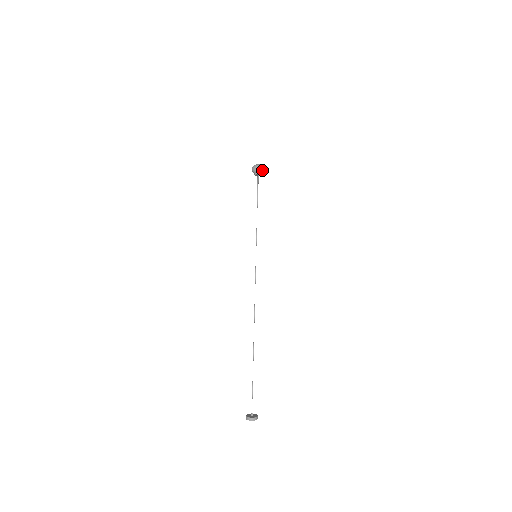
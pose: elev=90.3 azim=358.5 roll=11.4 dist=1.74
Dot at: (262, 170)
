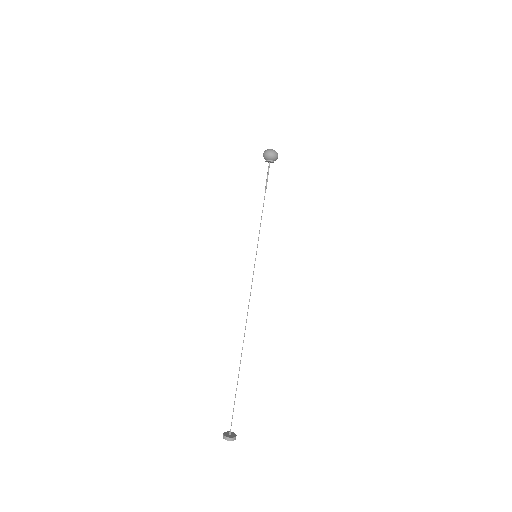
Dot at: (274, 156)
